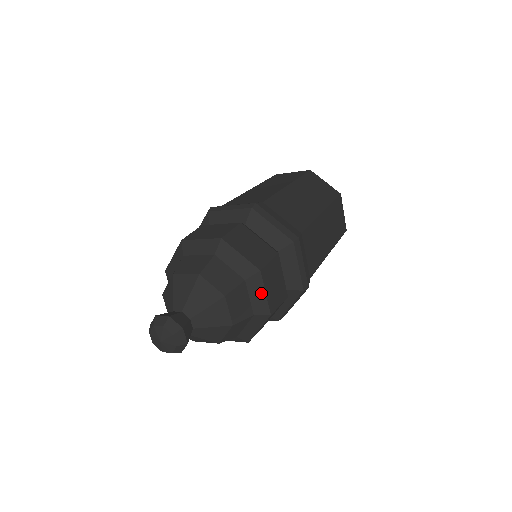
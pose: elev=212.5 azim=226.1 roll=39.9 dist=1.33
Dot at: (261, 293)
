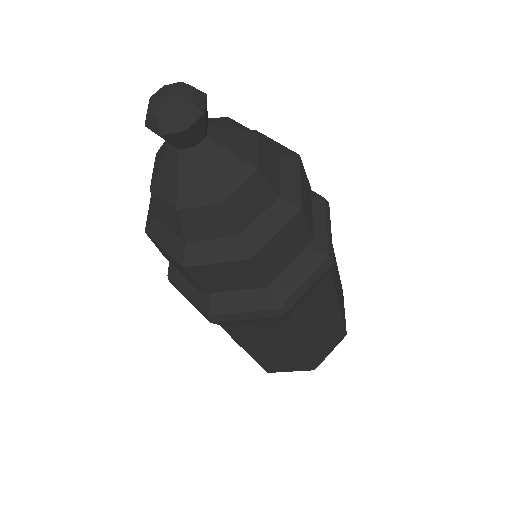
Dot at: (295, 178)
